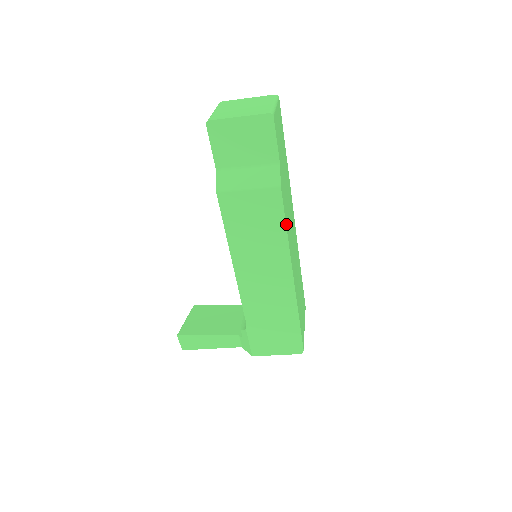
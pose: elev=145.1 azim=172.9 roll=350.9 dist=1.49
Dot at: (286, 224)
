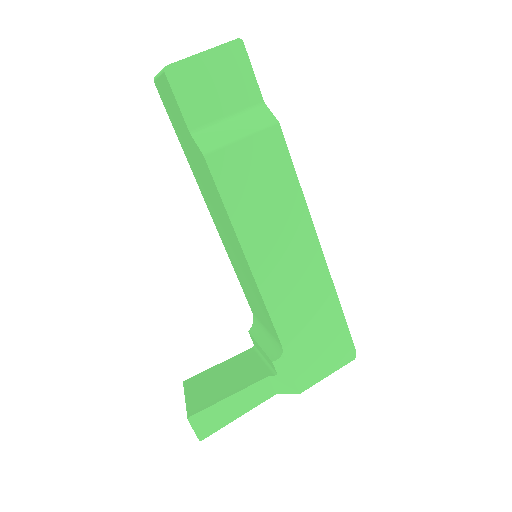
Dot at: (295, 175)
